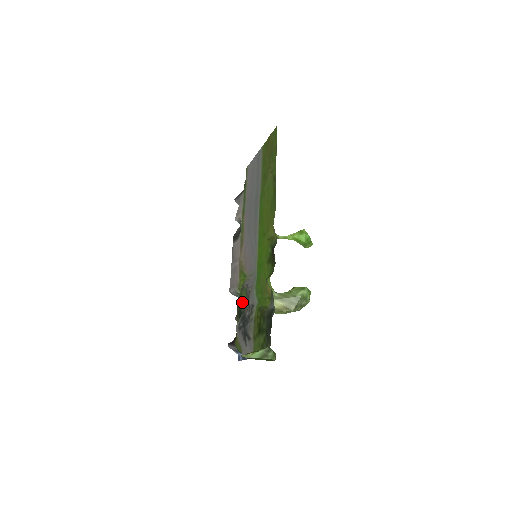
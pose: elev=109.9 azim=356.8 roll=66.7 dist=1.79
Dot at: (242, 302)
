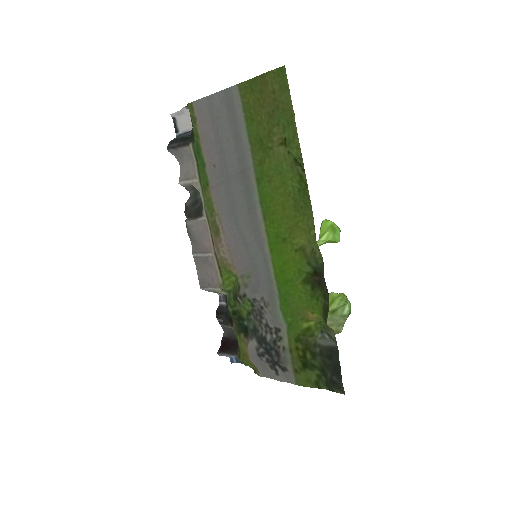
Dot at: (244, 314)
